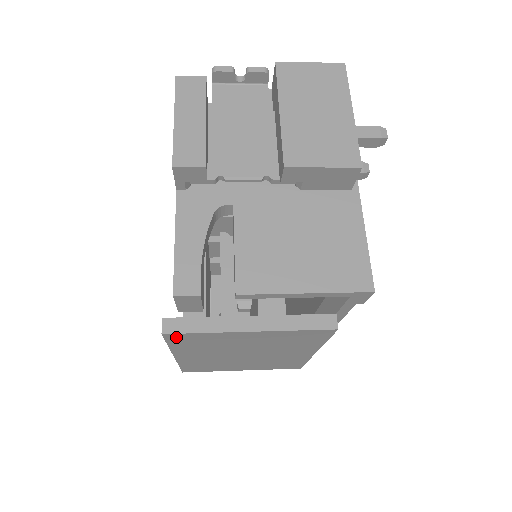
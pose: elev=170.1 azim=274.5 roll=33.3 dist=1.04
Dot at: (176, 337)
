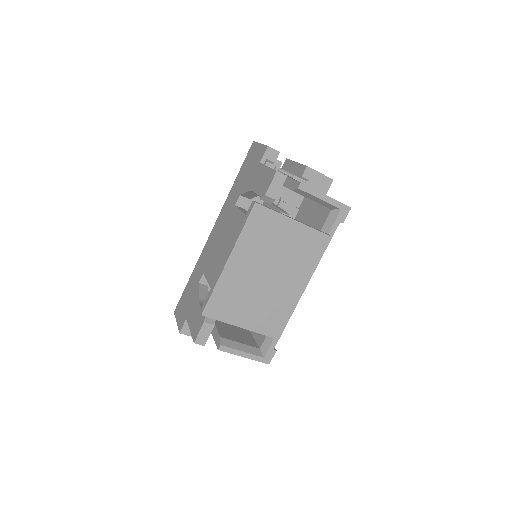
Dot at: (257, 212)
